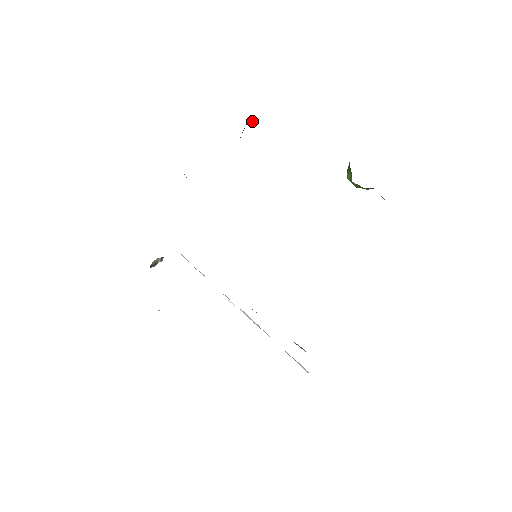
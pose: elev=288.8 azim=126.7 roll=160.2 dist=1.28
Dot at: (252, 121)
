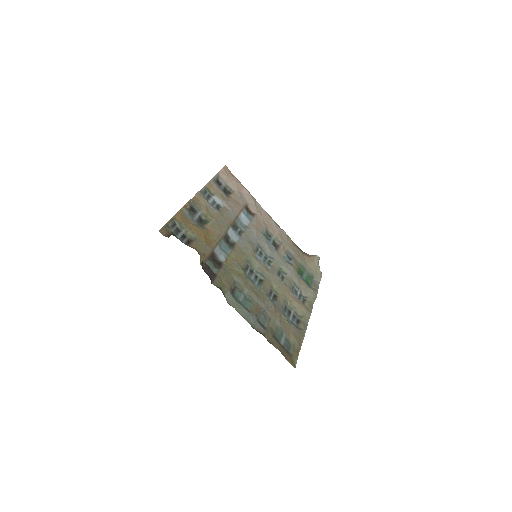
Dot at: occluded
